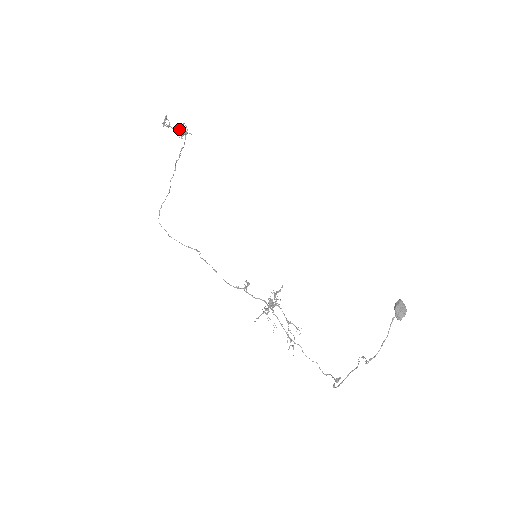
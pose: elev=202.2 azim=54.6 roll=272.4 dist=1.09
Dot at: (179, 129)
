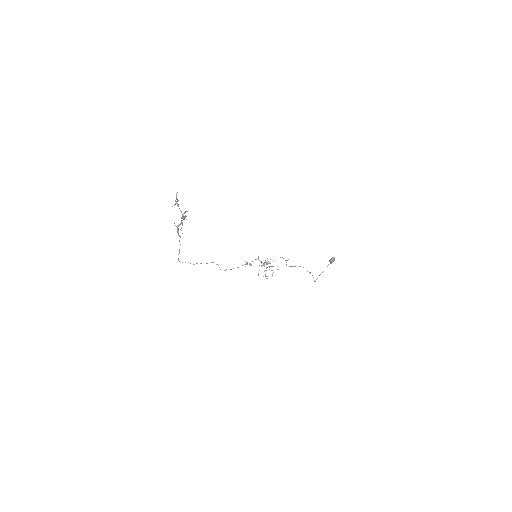
Dot at: (182, 218)
